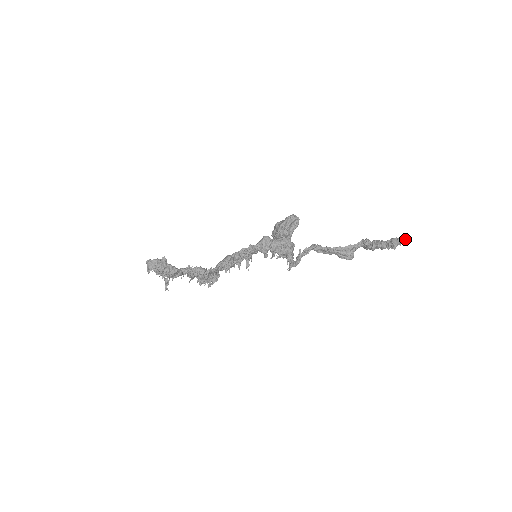
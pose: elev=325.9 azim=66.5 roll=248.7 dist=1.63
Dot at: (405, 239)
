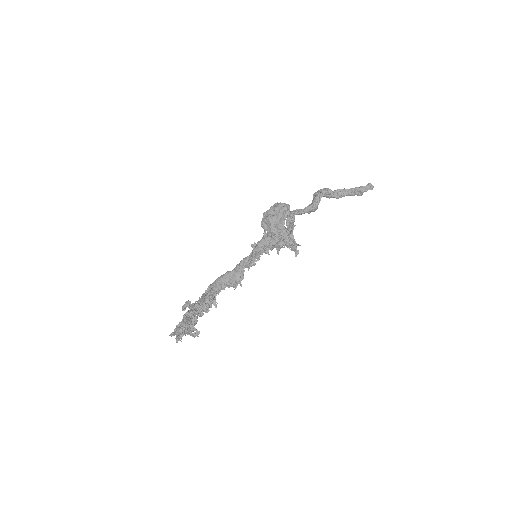
Dot at: (371, 186)
